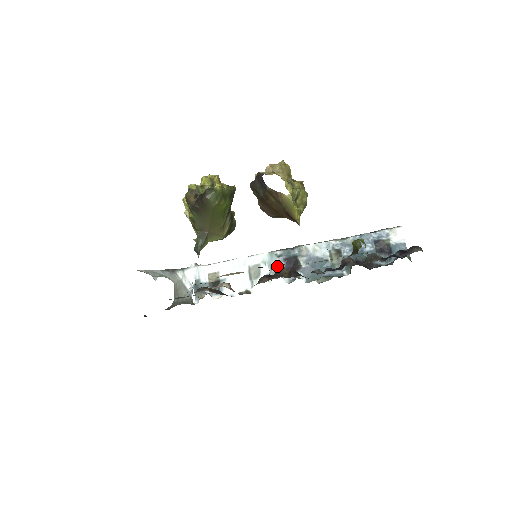
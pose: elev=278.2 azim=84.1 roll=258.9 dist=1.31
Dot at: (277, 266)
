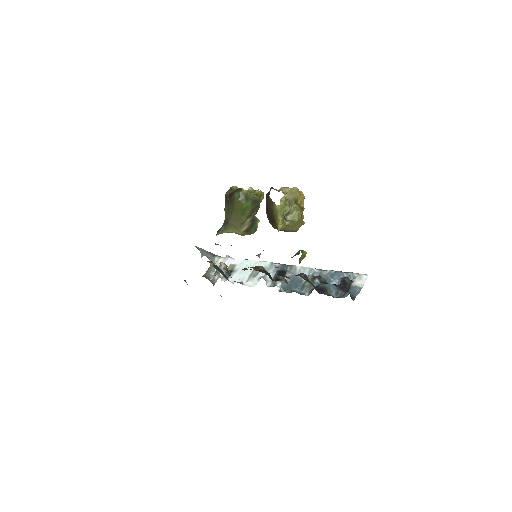
Dot at: (270, 273)
